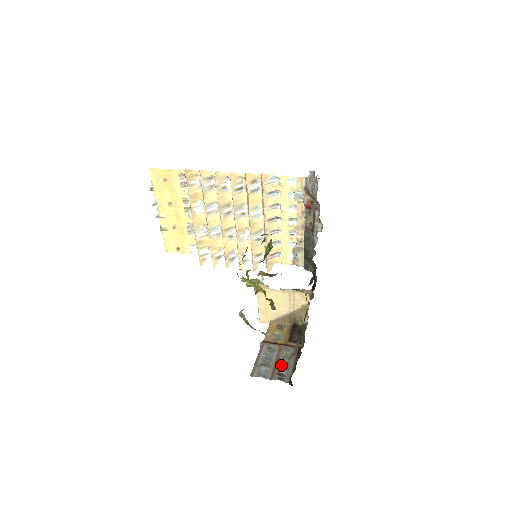
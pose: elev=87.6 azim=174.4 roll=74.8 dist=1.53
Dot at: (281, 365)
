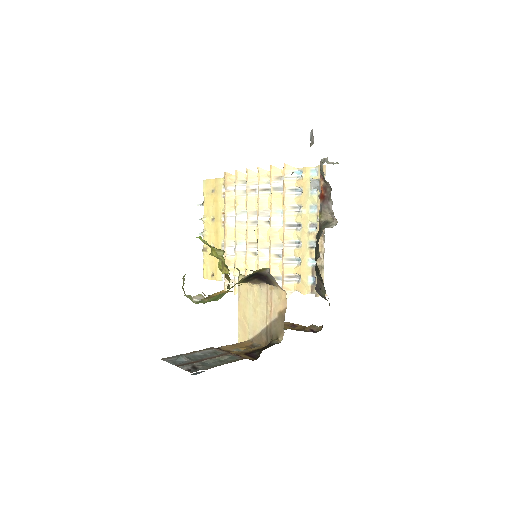
Dot at: (207, 363)
